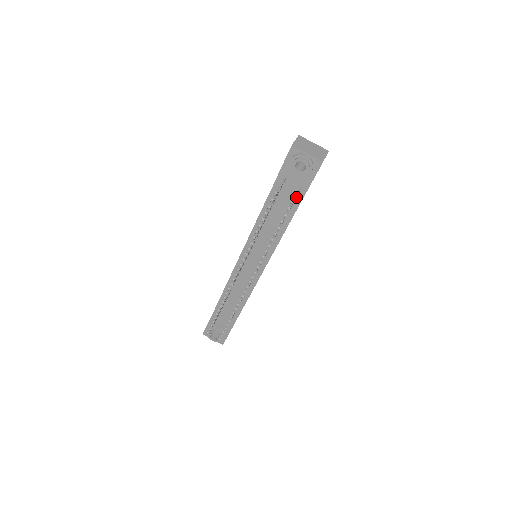
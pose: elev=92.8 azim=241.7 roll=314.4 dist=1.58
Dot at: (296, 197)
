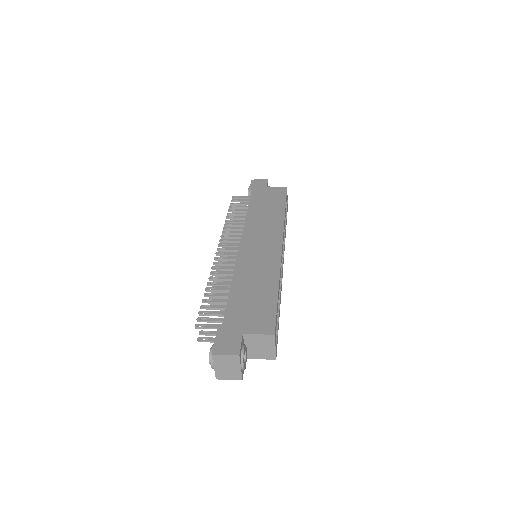
Dot at: occluded
